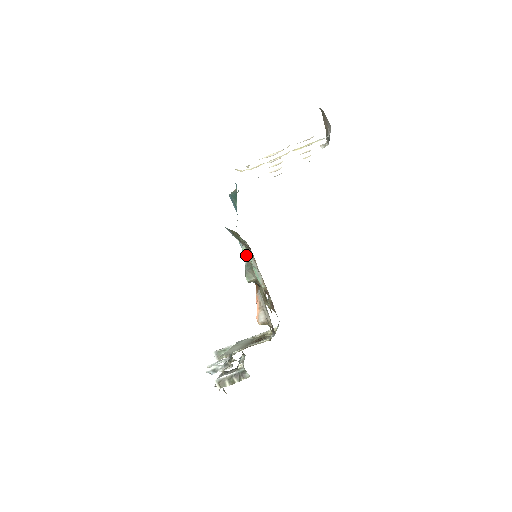
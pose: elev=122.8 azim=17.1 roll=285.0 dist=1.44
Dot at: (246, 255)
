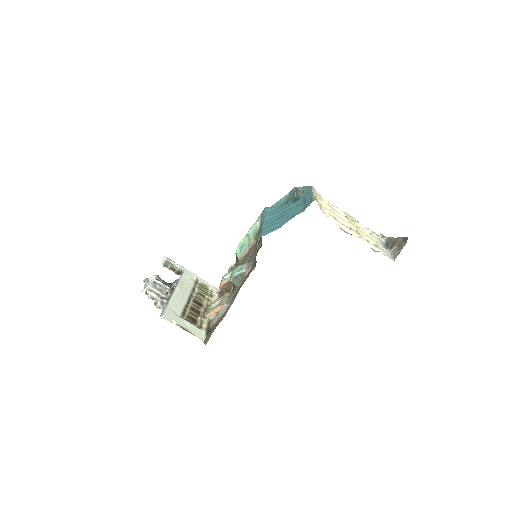
Dot at: (255, 227)
